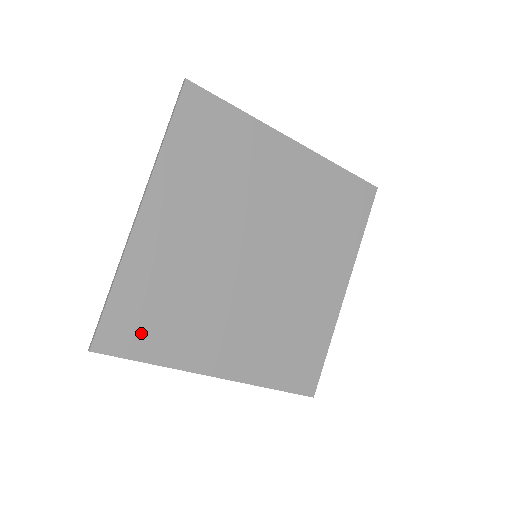
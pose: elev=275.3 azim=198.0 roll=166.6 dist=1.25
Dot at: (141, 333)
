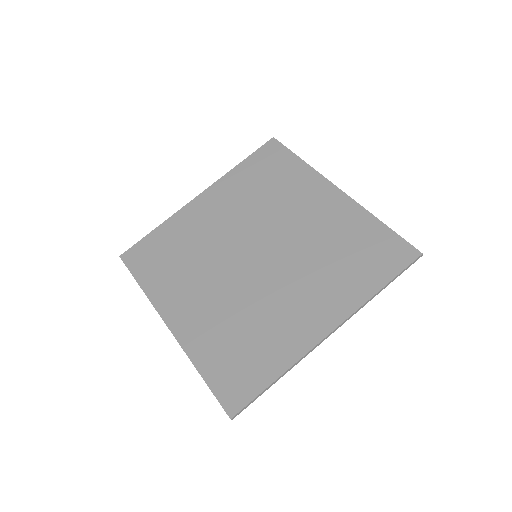
Dot at: (149, 263)
